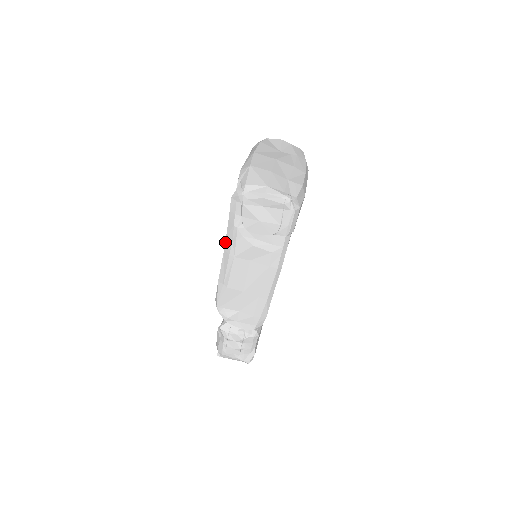
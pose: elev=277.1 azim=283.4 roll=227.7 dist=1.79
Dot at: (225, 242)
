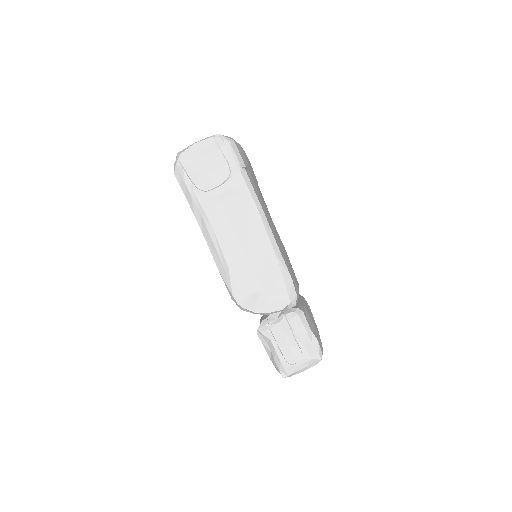
Dot at: occluded
